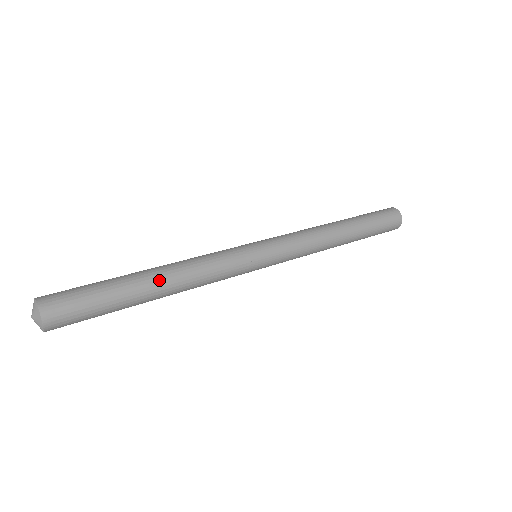
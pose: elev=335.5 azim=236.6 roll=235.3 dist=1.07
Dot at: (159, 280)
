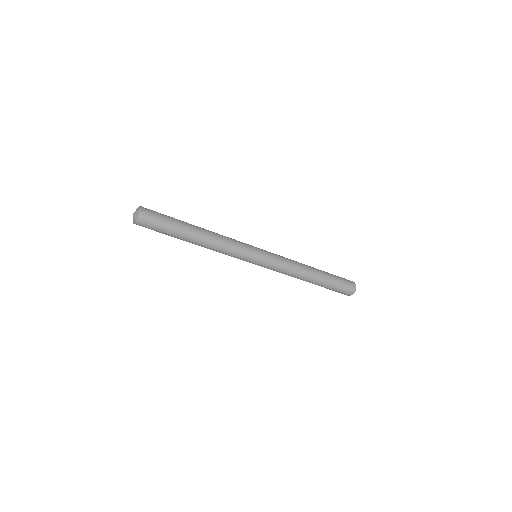
Dot at: (200, 229)
